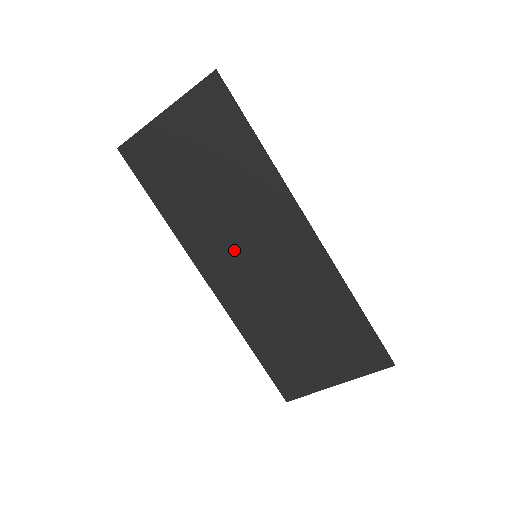
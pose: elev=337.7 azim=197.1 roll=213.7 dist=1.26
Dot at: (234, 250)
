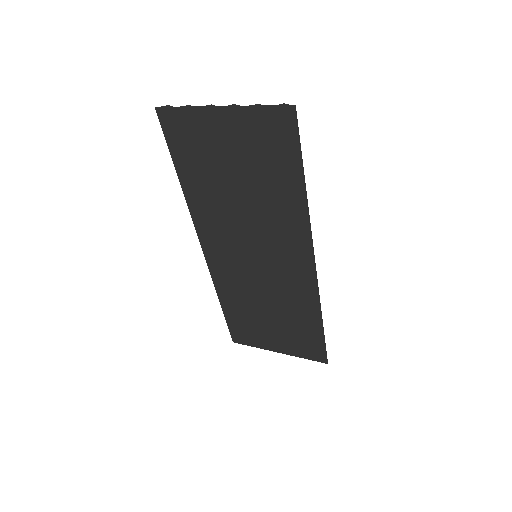
Dot at: (238, 243)
